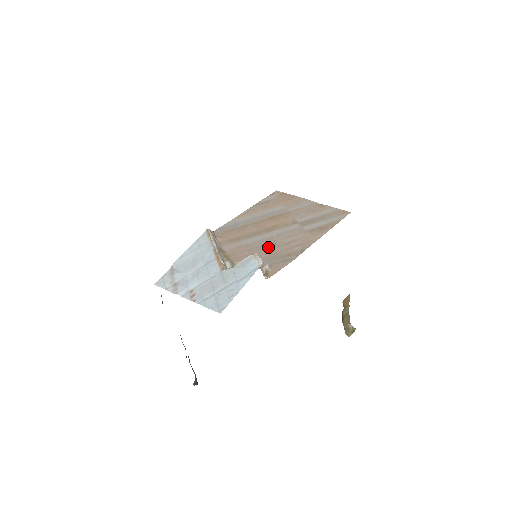
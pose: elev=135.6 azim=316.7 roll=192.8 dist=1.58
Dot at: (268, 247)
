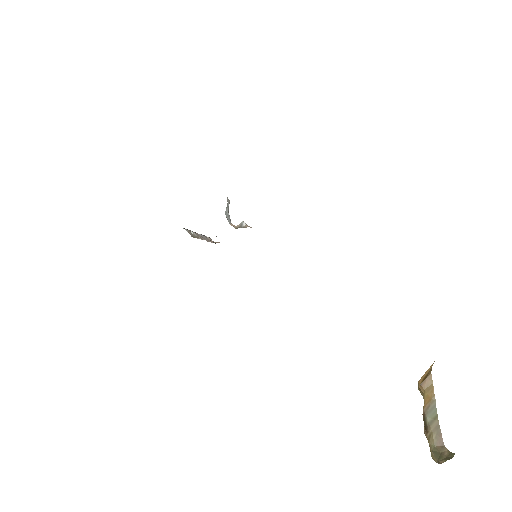
Dot at: occluded
